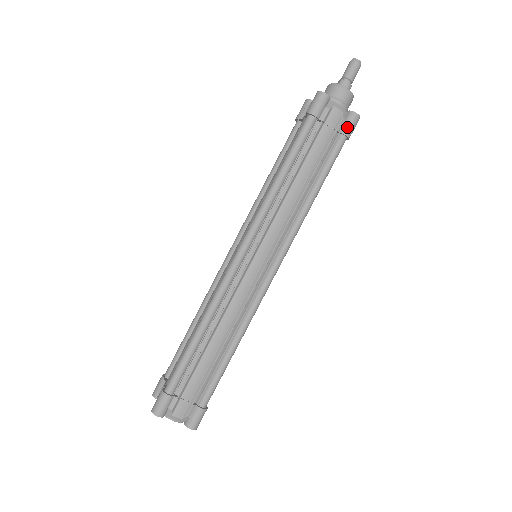
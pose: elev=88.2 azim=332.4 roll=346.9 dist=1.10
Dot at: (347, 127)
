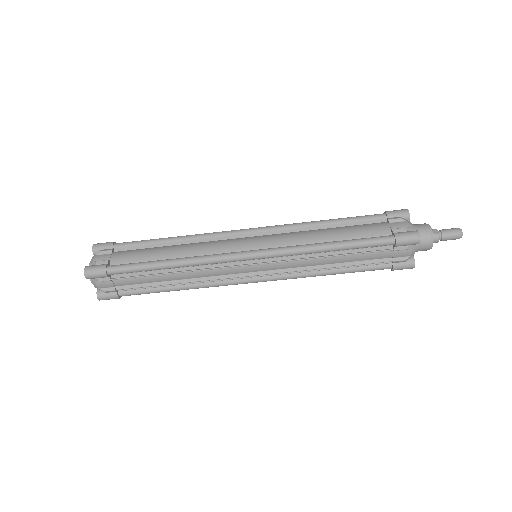
Dot at: (400, 266)
